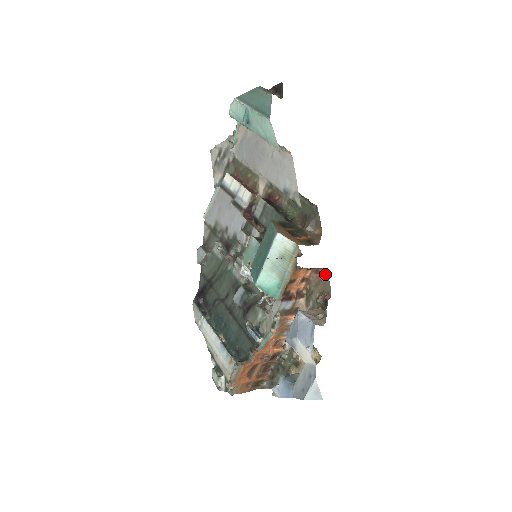
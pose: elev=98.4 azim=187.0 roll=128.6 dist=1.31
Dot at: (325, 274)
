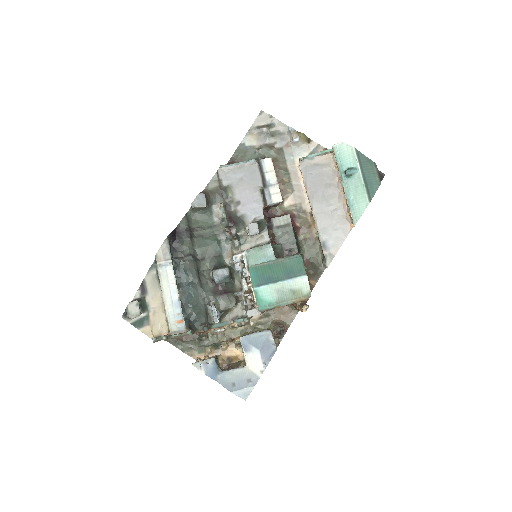
Dot at: (295, 313)
